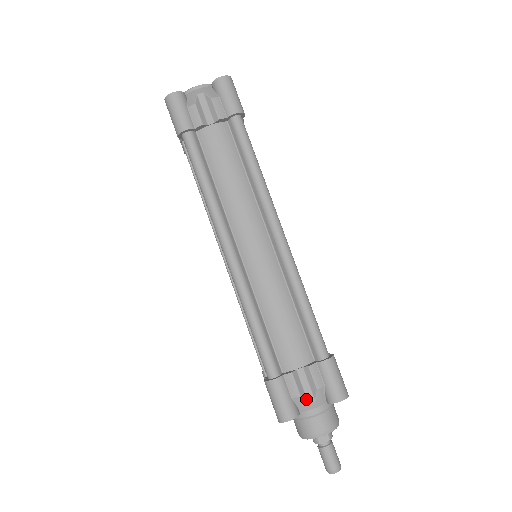
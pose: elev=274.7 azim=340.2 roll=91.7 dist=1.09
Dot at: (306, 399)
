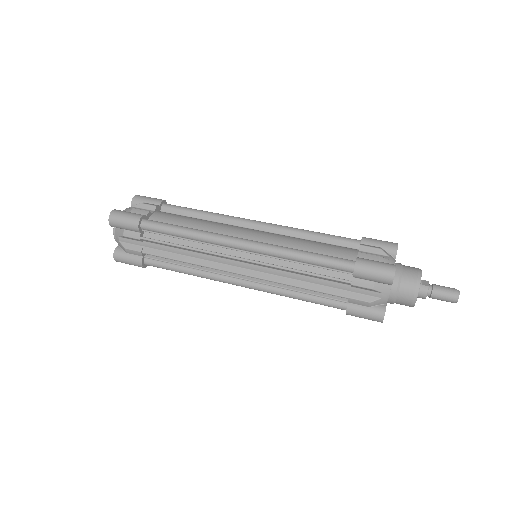
Dot at: (385, 259)
